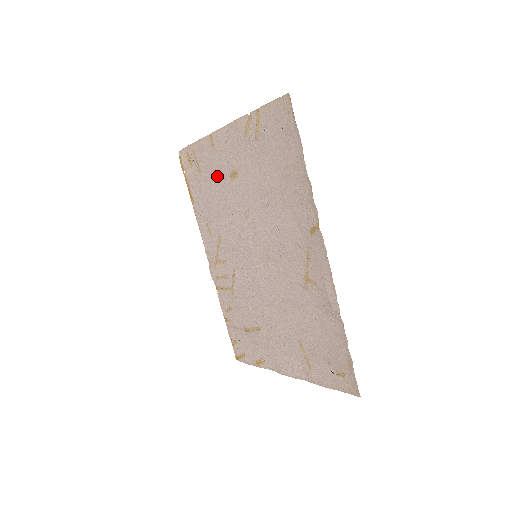
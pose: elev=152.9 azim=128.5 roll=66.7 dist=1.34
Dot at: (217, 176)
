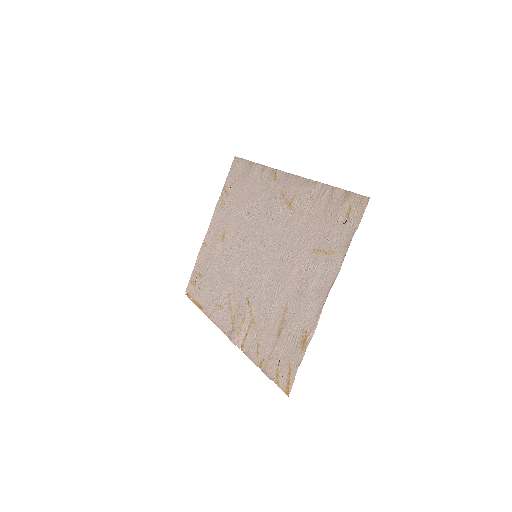
Dot at: (214, 257)
